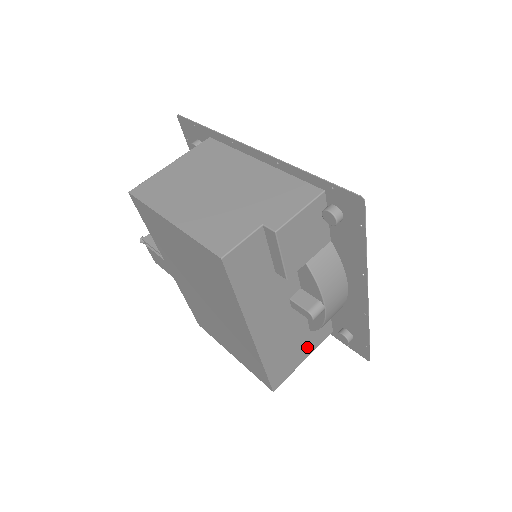
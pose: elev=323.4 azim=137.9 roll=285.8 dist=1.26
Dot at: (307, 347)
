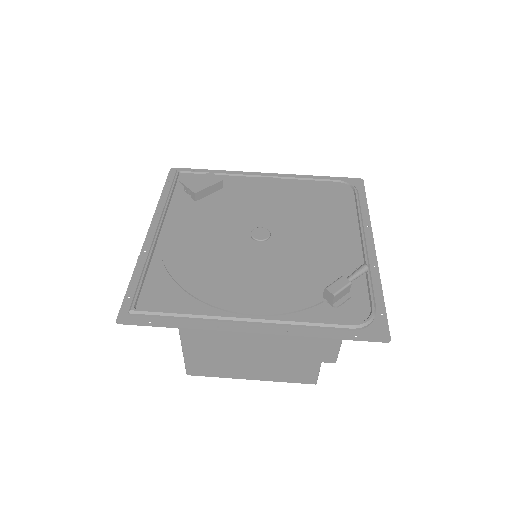
Dot at: occluded
